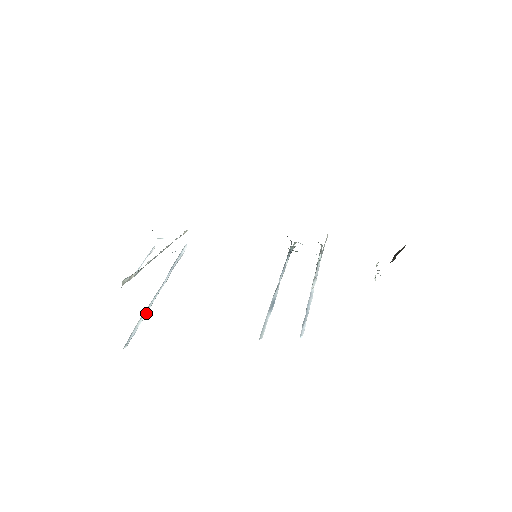
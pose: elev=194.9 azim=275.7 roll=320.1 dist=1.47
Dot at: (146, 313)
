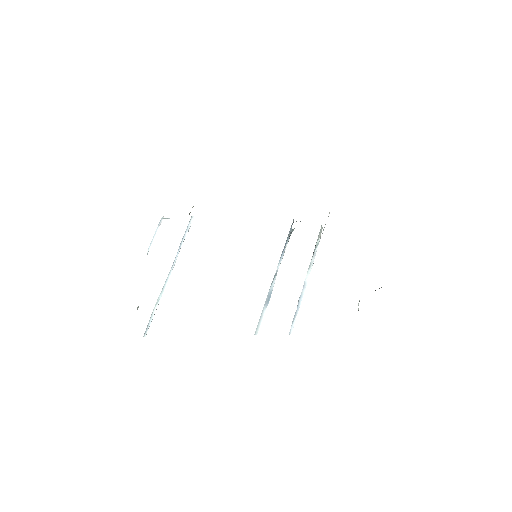
Dot at: occluded
